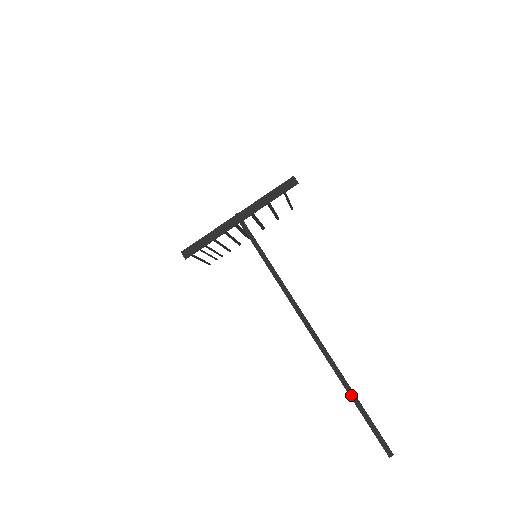
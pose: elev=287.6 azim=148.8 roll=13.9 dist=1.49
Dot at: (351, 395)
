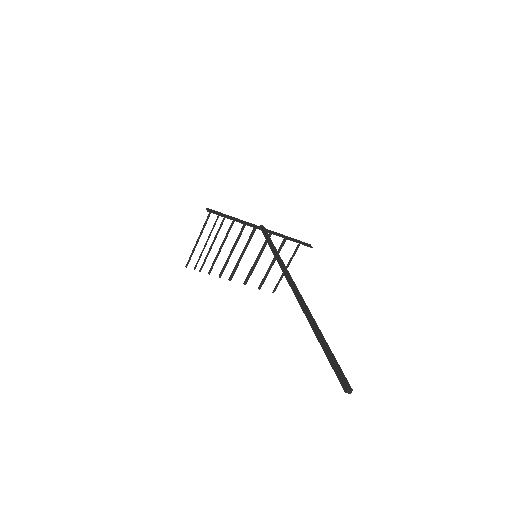
Dot at: (319, 333)
